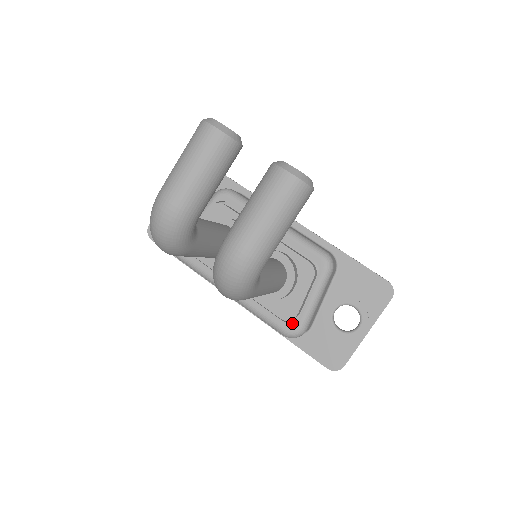
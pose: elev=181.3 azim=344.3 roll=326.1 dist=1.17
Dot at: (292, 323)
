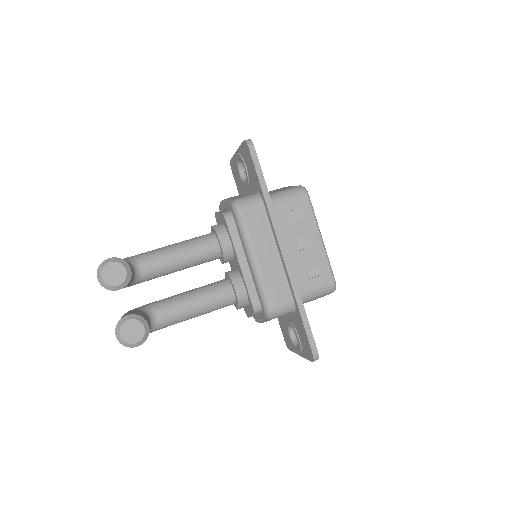
Dot at: occluded
